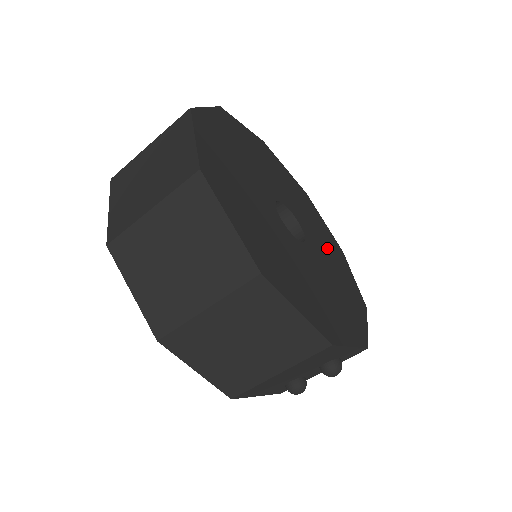
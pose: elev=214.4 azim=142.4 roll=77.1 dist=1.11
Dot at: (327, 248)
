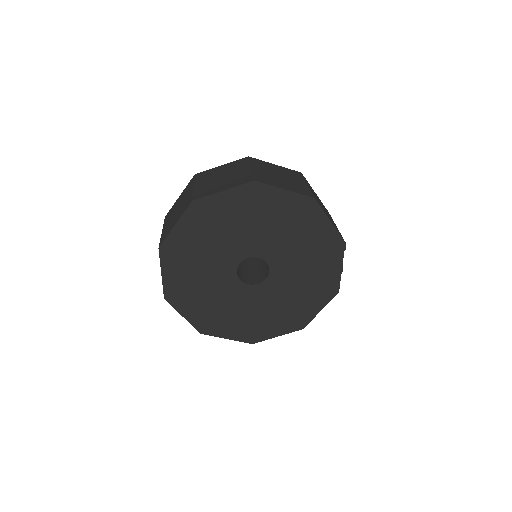
Dot at: (306, 261)
